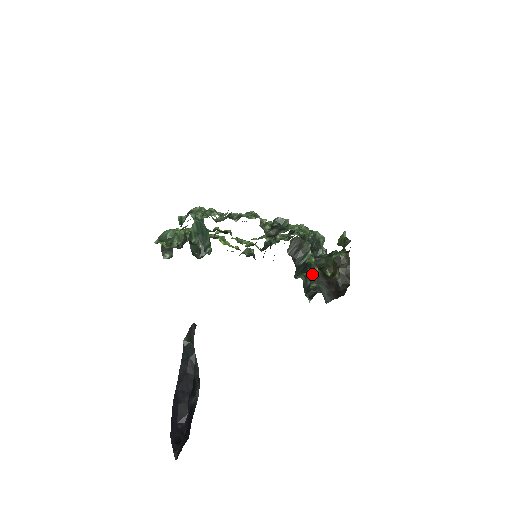
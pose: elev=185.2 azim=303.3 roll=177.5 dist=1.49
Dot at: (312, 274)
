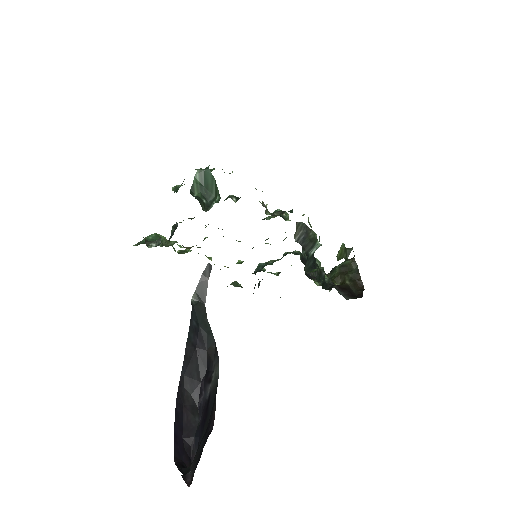
Dot at: occluded
